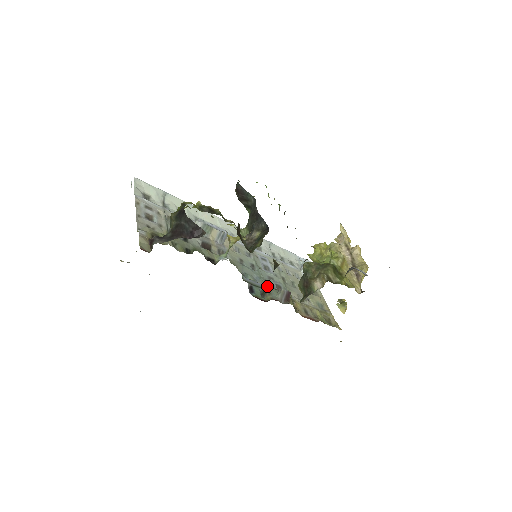
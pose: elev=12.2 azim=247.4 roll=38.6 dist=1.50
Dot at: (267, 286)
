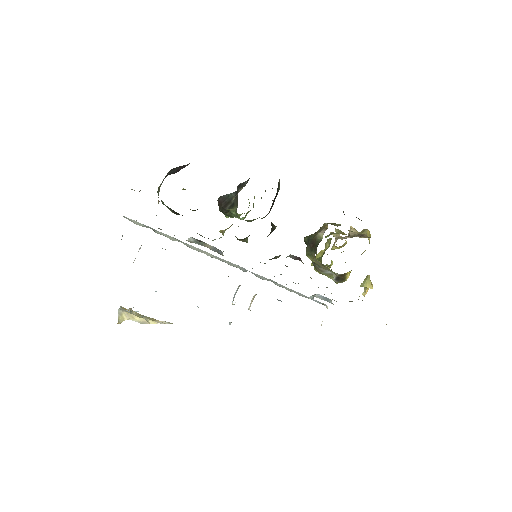
Dot at: occluded
